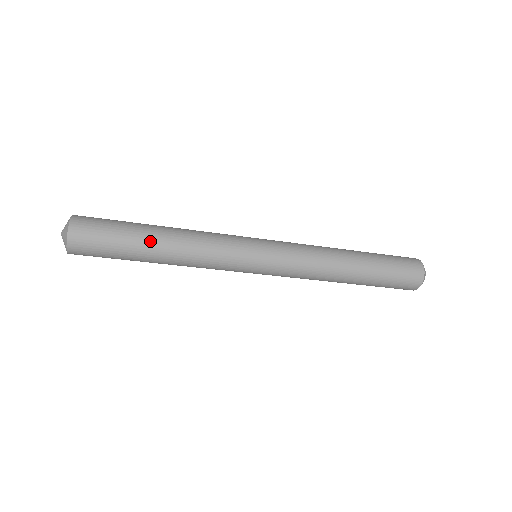
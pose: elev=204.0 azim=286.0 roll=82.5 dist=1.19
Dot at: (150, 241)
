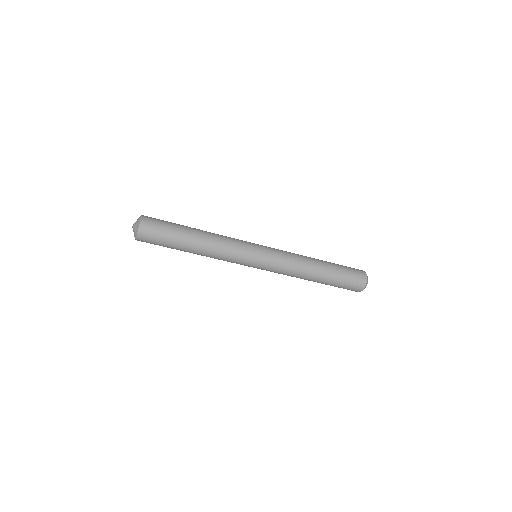
Dot at: (190, 239)
